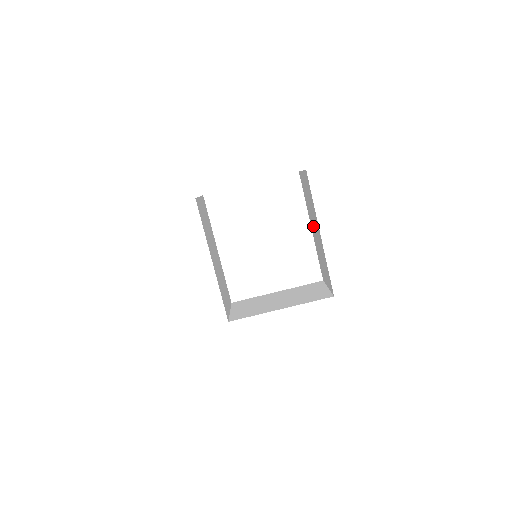
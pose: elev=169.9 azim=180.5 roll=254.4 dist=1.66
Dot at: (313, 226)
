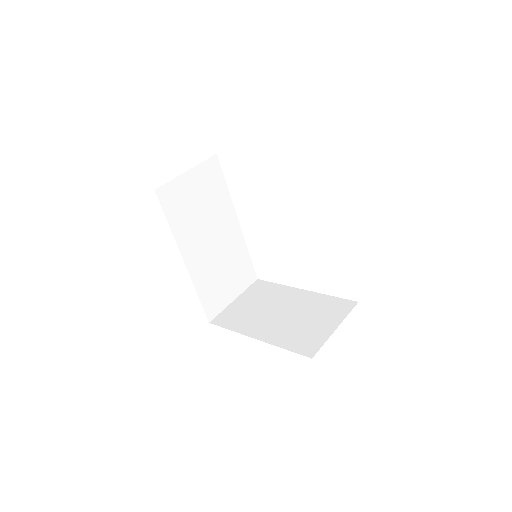
Dot at: occluded
